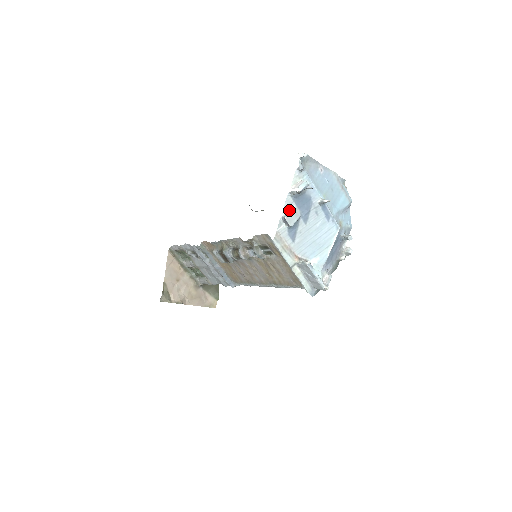
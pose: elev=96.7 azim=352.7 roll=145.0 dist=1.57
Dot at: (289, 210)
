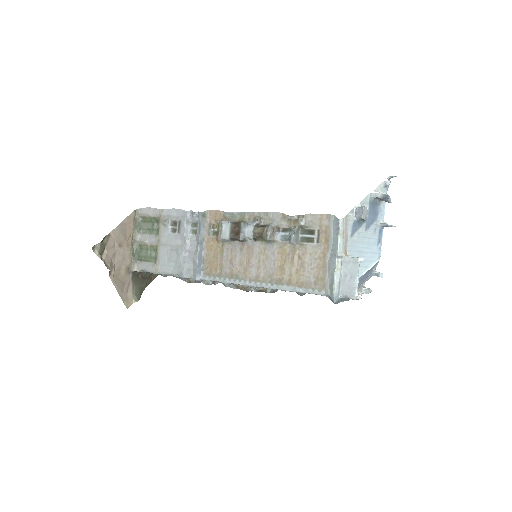
Dot at: (365, 206)
